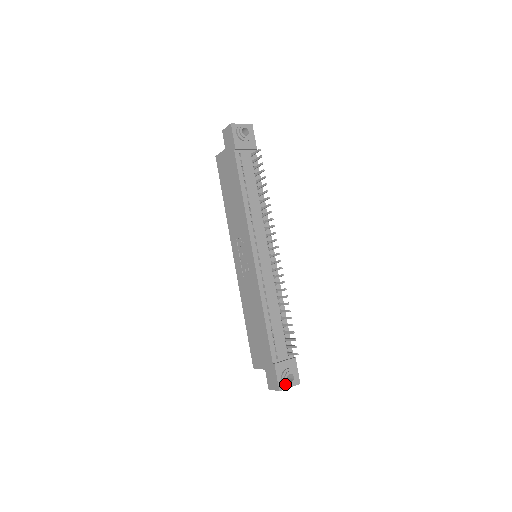
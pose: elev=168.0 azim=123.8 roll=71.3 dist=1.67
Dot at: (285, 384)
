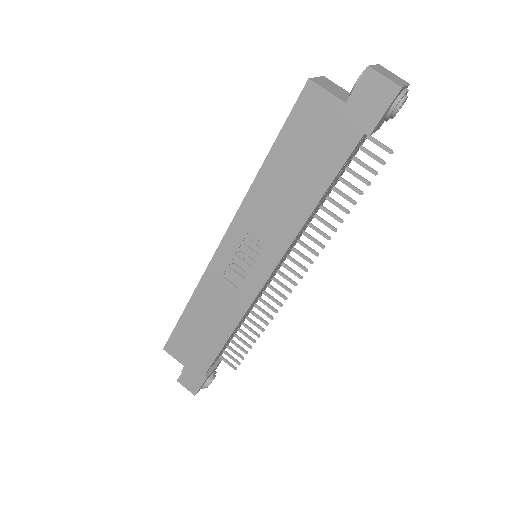
Dot at: occluded
